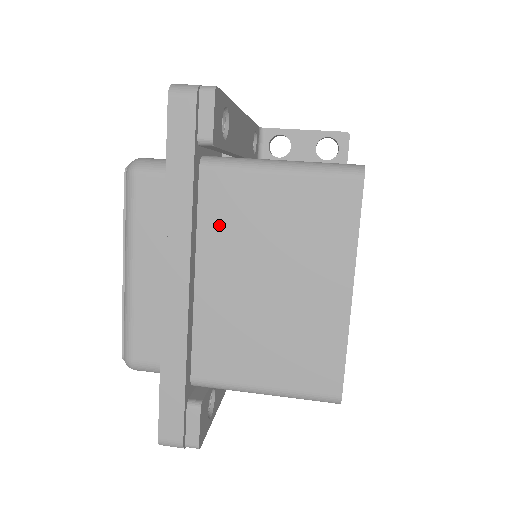
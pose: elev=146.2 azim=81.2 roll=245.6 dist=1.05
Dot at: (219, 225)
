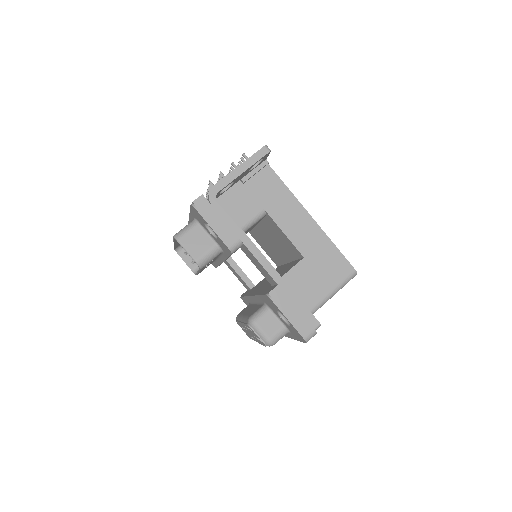
Dot at: occluded
